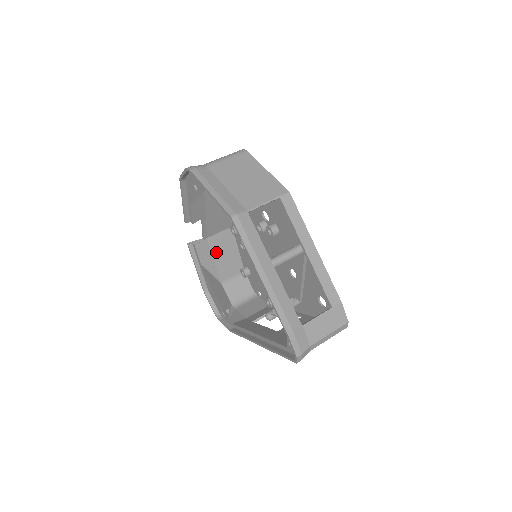
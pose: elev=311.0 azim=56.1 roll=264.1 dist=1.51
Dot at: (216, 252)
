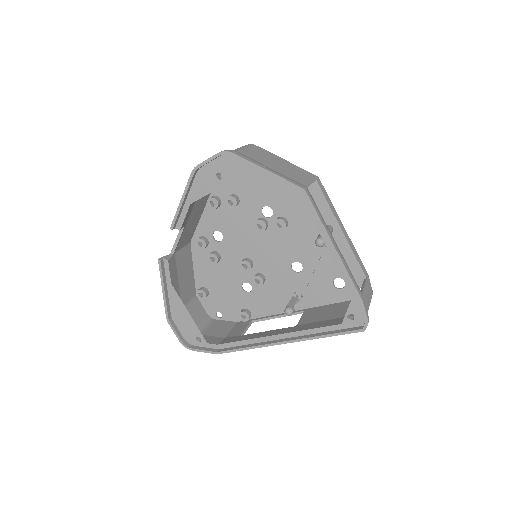
Dot at: (179, 271)
